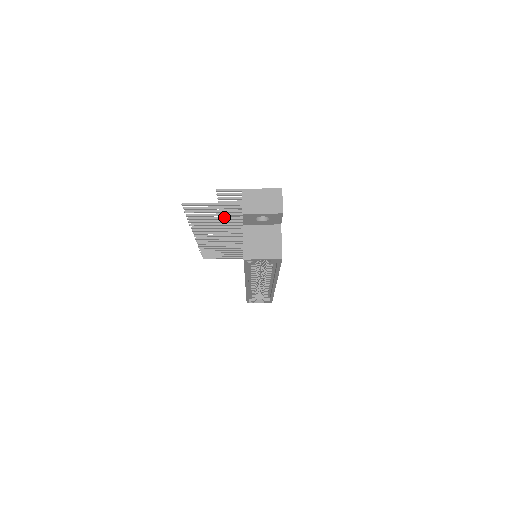
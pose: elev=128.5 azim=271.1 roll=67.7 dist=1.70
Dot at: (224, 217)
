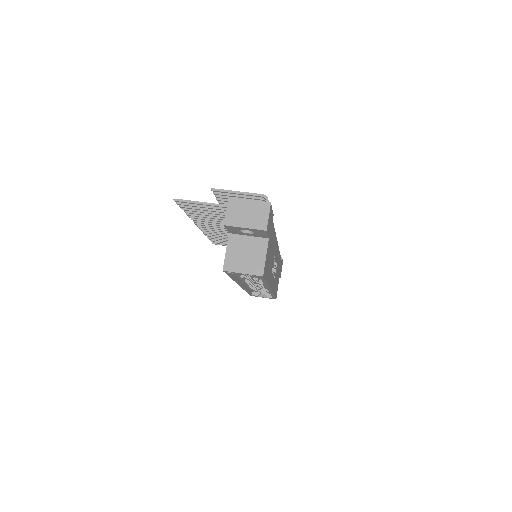
Dot at: (221, 215)
